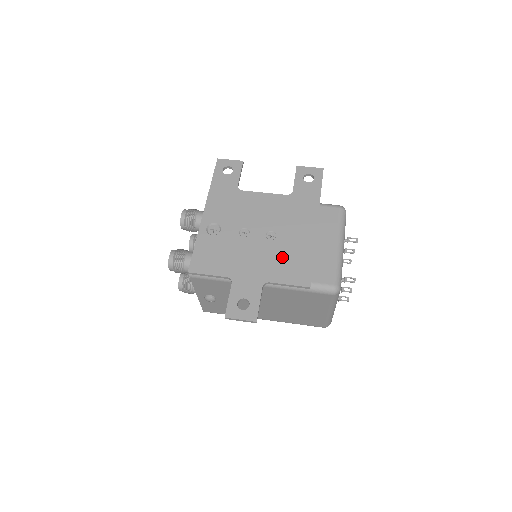
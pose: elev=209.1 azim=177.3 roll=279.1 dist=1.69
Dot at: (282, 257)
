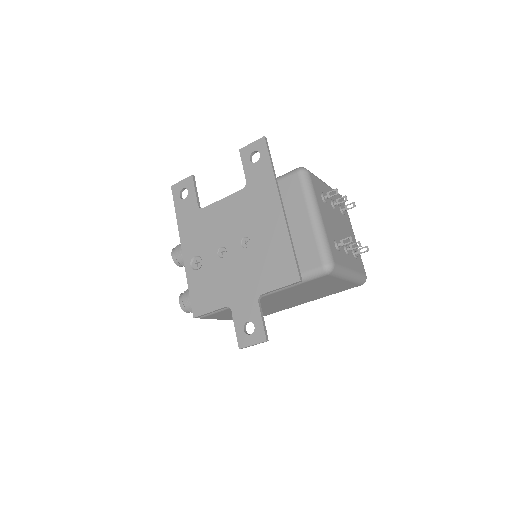
Dot at: (263, 261)
